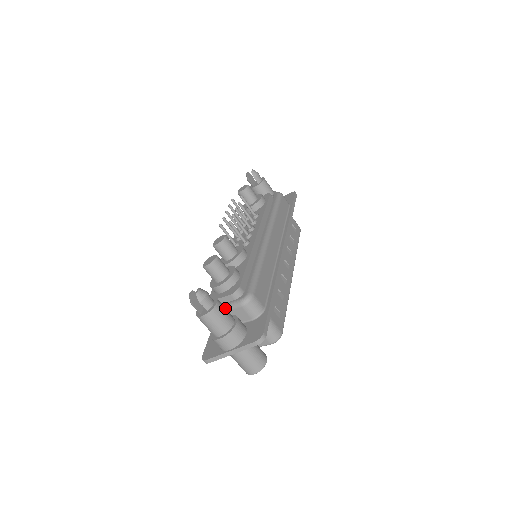
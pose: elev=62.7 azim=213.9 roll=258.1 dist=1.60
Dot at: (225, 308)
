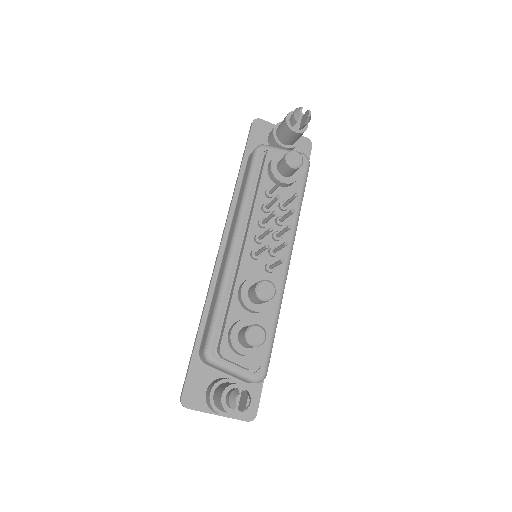
Dot at: occluded
